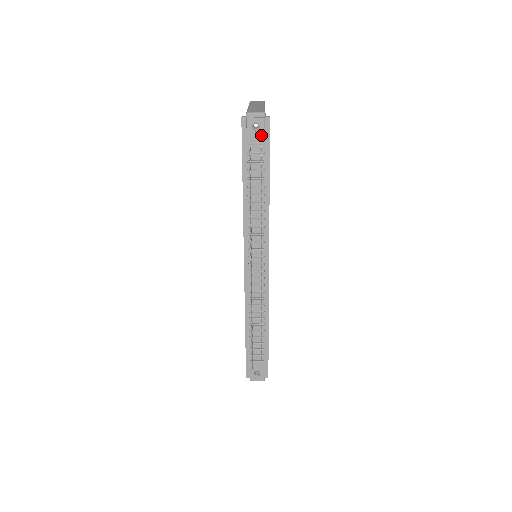
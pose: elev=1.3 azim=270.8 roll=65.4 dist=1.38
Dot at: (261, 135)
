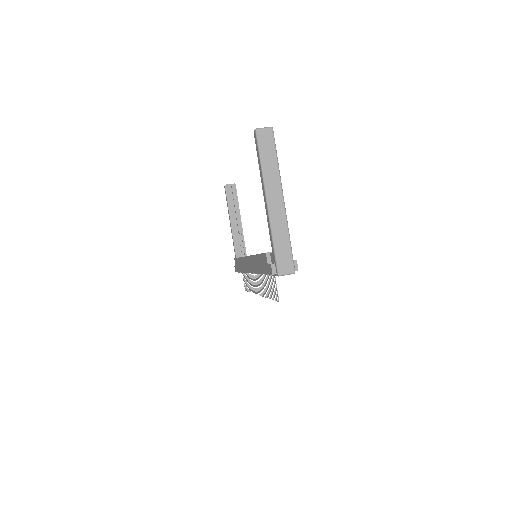
Dot at: occluded
